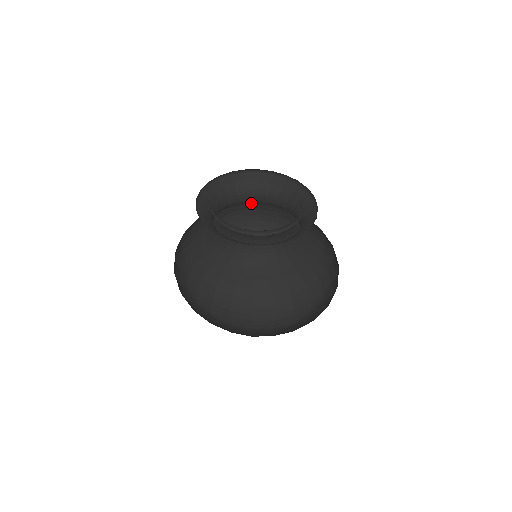
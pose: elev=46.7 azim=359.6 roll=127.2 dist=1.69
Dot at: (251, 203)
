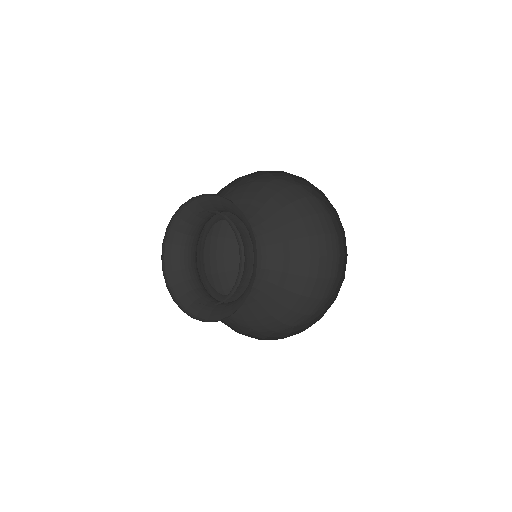
Dot at: occluded
